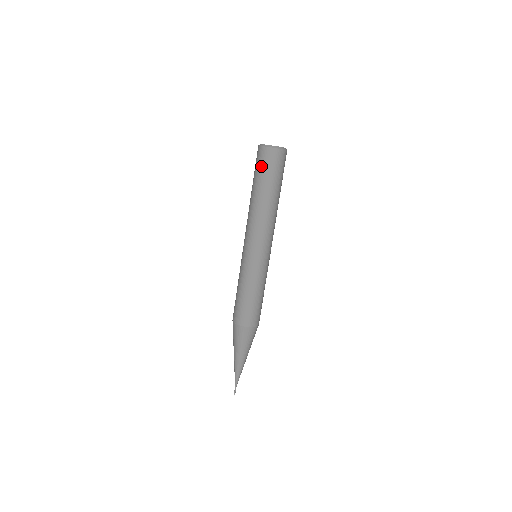
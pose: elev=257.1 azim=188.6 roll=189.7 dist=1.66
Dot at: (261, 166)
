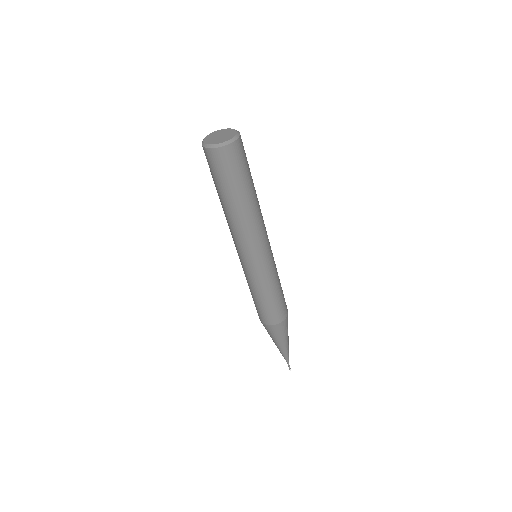
Dot at: occluded
